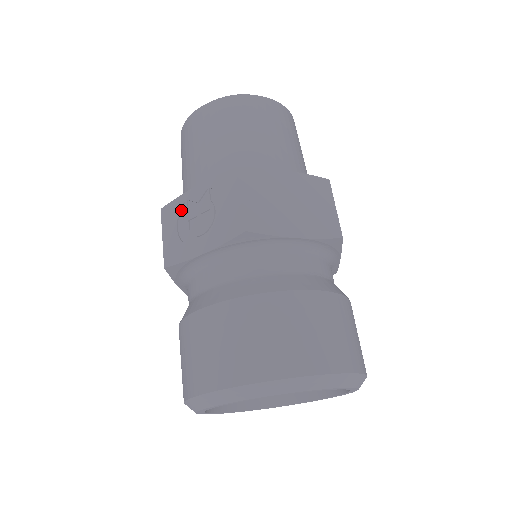
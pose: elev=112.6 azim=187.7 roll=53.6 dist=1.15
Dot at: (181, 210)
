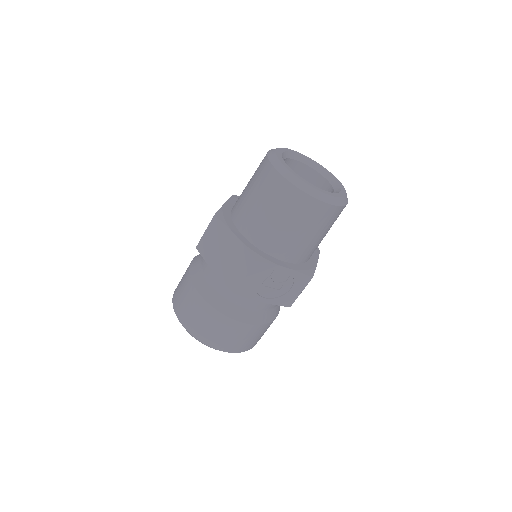
Dot at: (267, 272)
